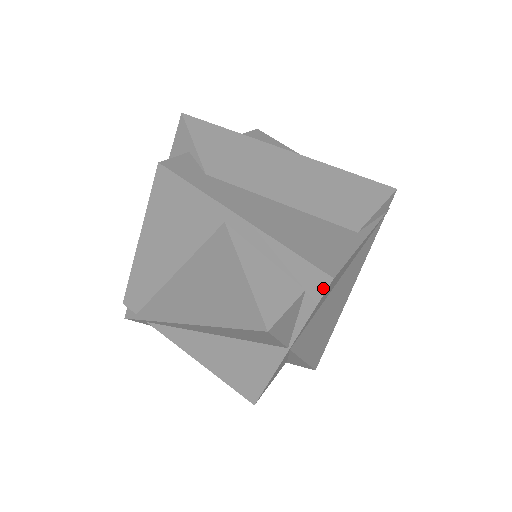
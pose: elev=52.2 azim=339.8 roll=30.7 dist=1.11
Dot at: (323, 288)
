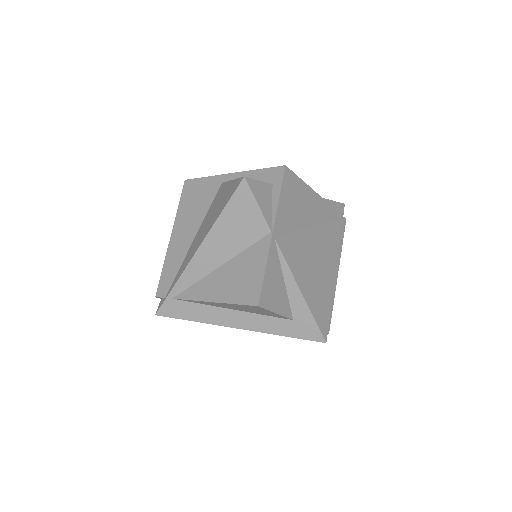
Dot at: (281, 175)
